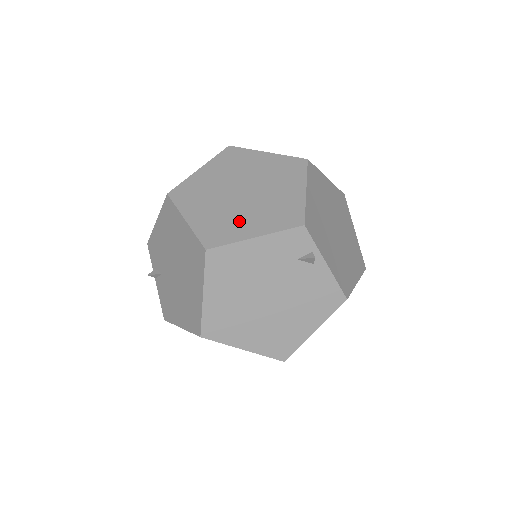
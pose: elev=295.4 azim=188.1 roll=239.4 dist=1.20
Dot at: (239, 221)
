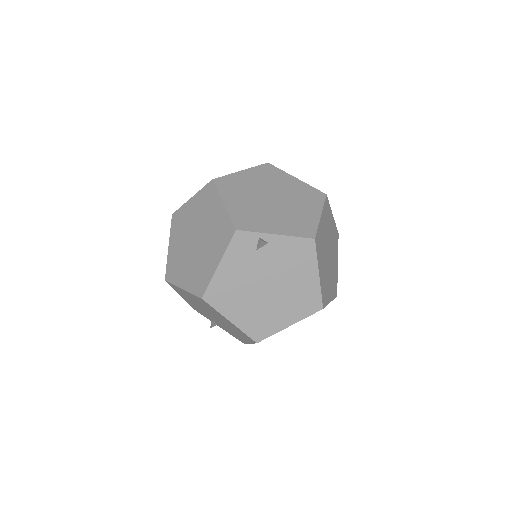
Dot at: (205, 262)
